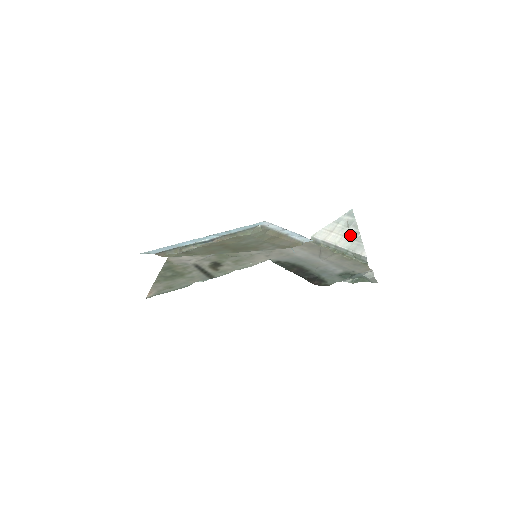
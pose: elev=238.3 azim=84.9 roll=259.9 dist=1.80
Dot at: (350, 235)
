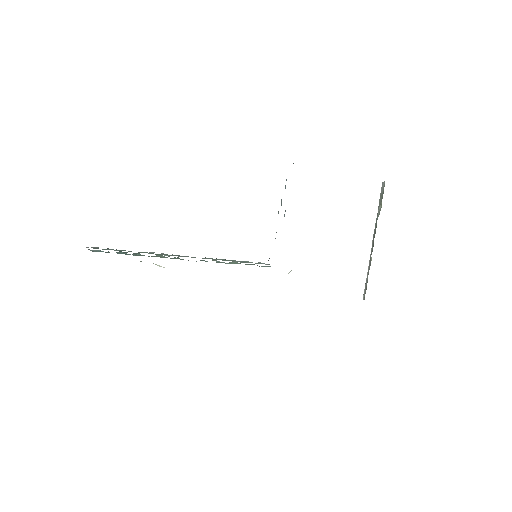
Dot at: occluded
